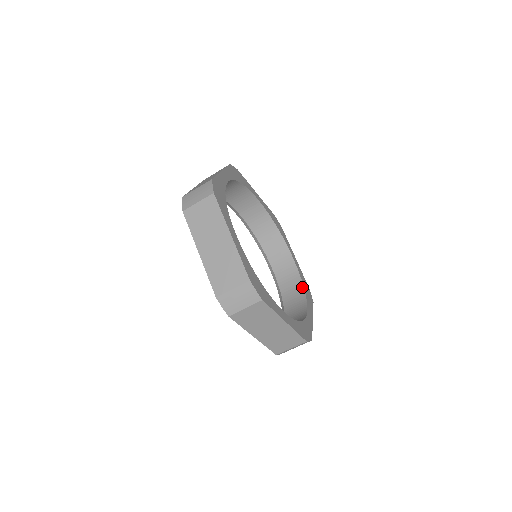
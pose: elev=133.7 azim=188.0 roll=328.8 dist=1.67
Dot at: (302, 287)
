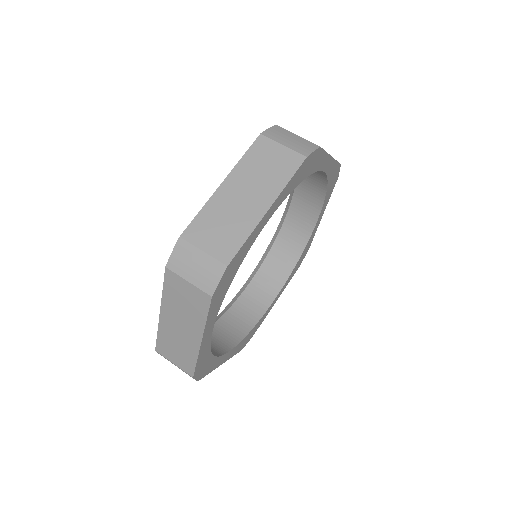
Dot at: (298, 258)
